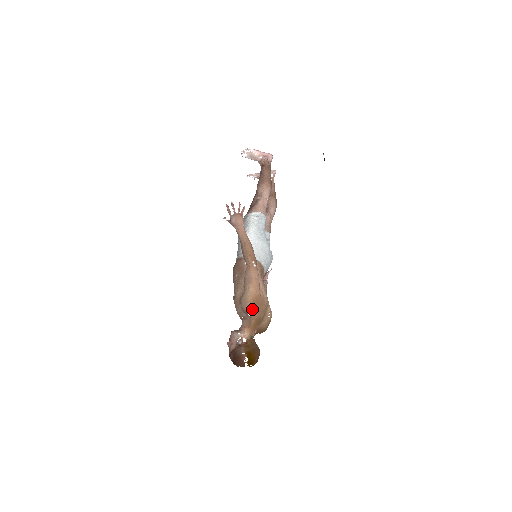
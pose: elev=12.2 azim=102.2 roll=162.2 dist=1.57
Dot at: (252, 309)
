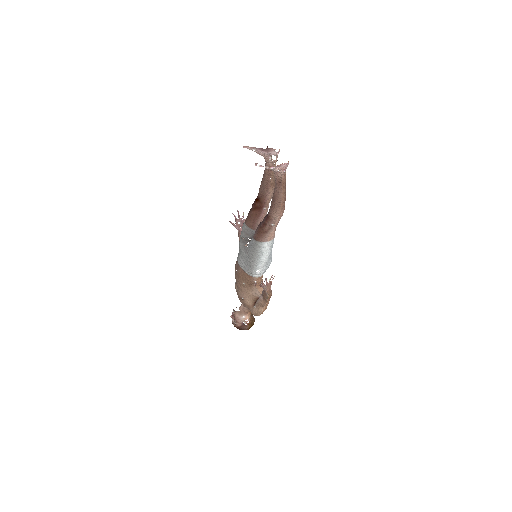
Dot at: occluded
